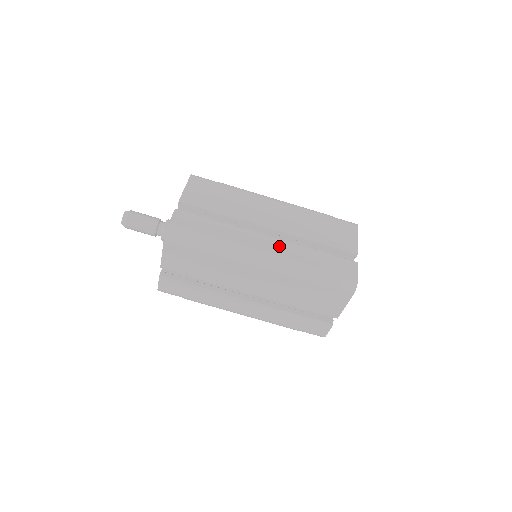
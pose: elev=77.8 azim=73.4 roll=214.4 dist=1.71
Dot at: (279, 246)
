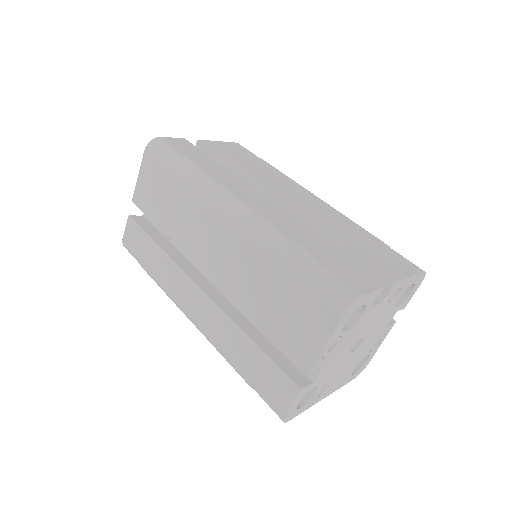
Dot at: (272, 211)
